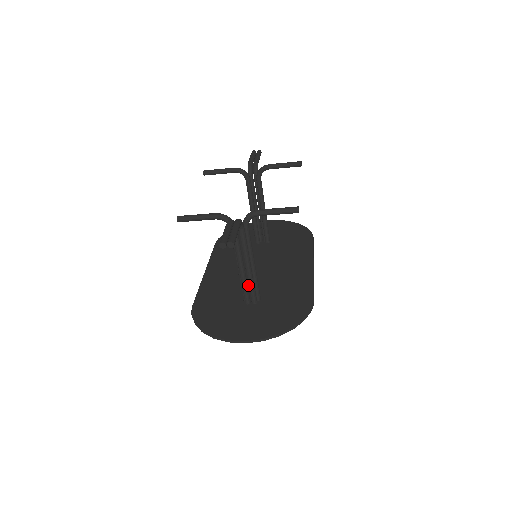
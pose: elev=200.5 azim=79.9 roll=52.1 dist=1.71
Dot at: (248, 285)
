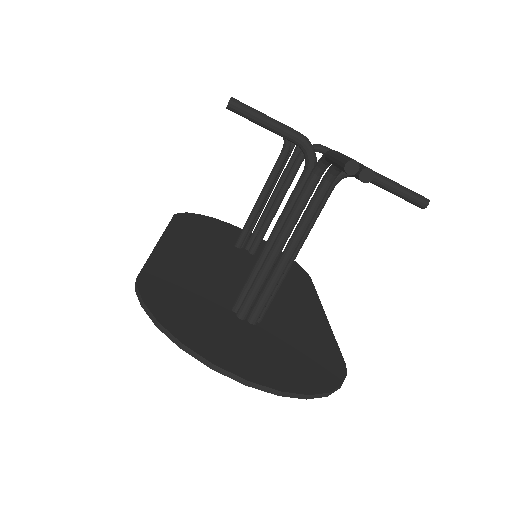
Dot at: (235, 291)
